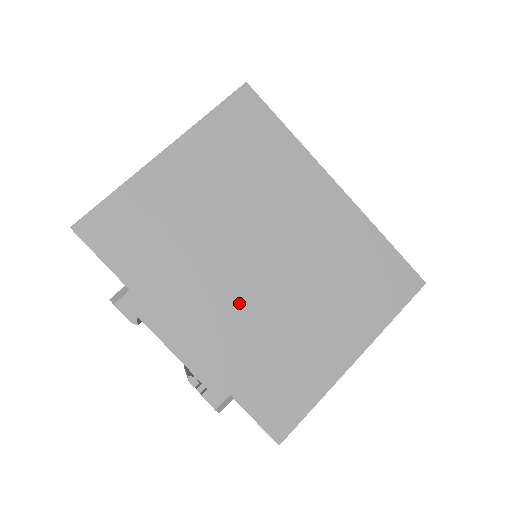
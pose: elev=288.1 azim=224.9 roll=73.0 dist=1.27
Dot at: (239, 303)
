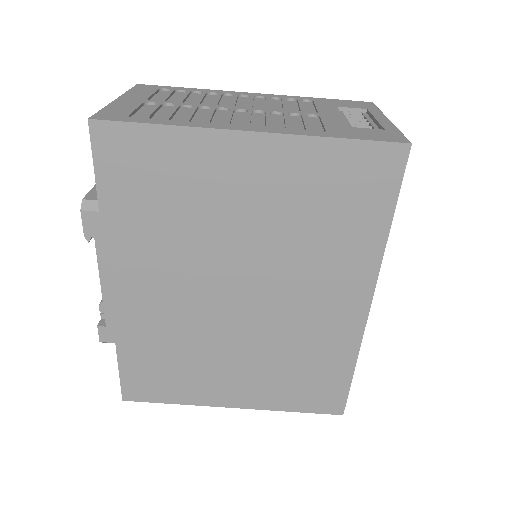
Dot at: (185, 307)
